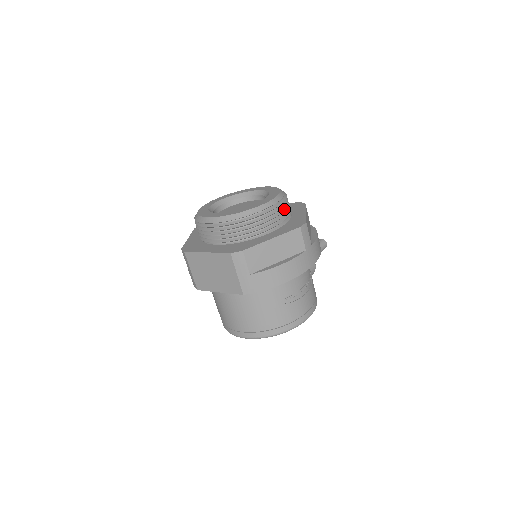
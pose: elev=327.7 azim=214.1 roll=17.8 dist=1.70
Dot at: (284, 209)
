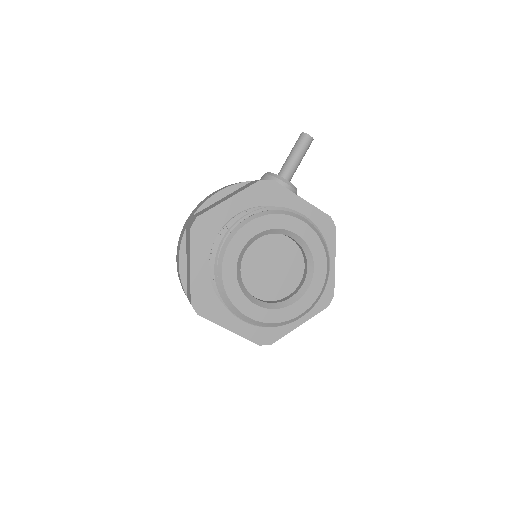
Dot at: occluded
